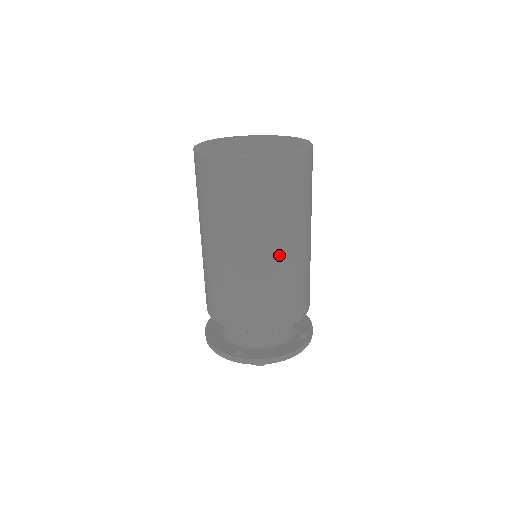
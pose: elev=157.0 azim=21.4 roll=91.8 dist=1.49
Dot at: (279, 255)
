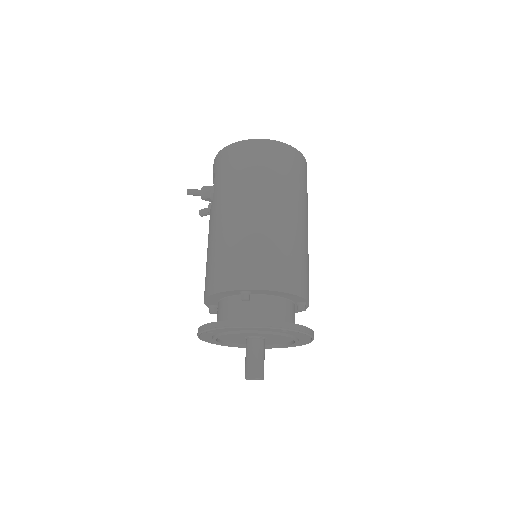
Dot at: occluded
